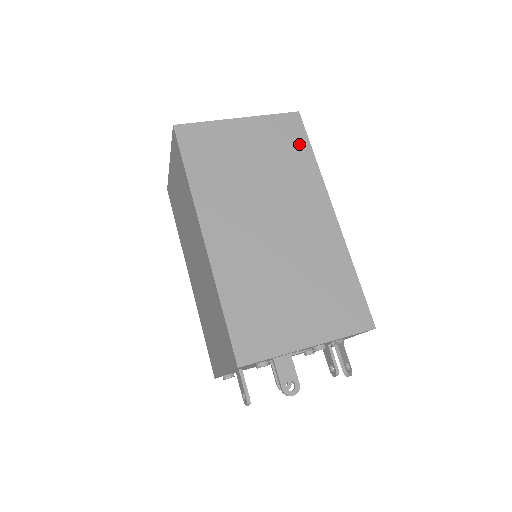
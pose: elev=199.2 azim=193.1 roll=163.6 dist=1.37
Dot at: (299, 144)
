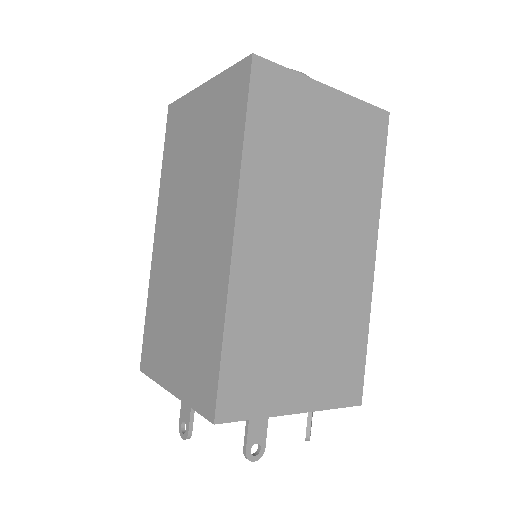
Dot at: (375, 155)
